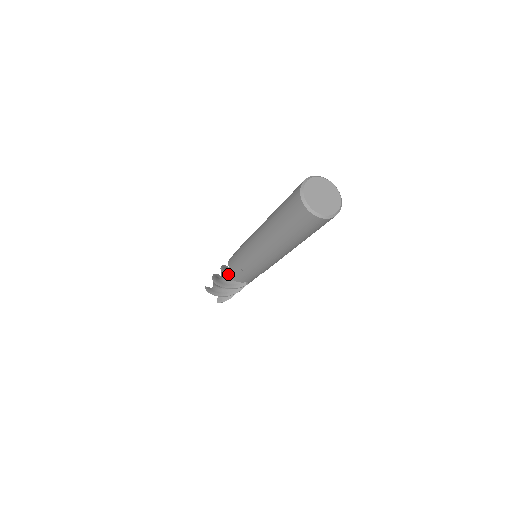
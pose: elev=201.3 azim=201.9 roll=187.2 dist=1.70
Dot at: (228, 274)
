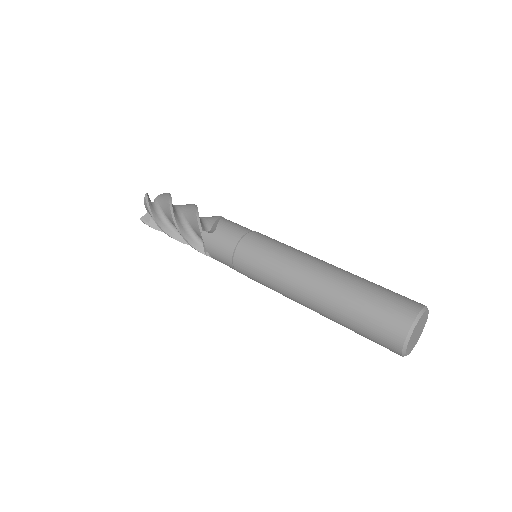
Dot at: occluded
